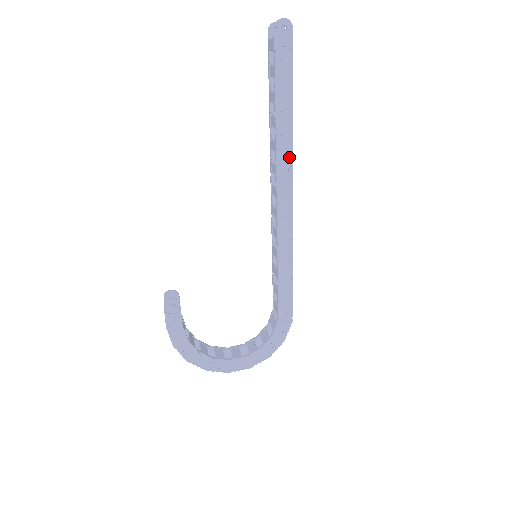
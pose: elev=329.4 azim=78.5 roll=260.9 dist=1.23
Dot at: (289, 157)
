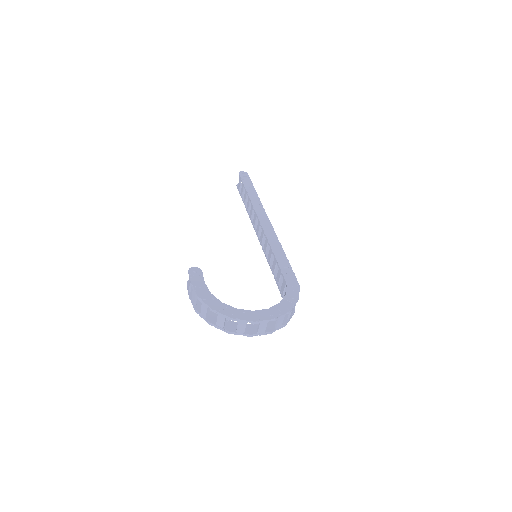
Dot at: (262, 208)
